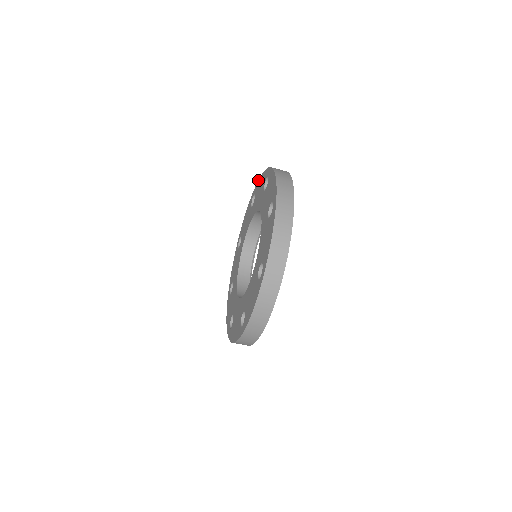
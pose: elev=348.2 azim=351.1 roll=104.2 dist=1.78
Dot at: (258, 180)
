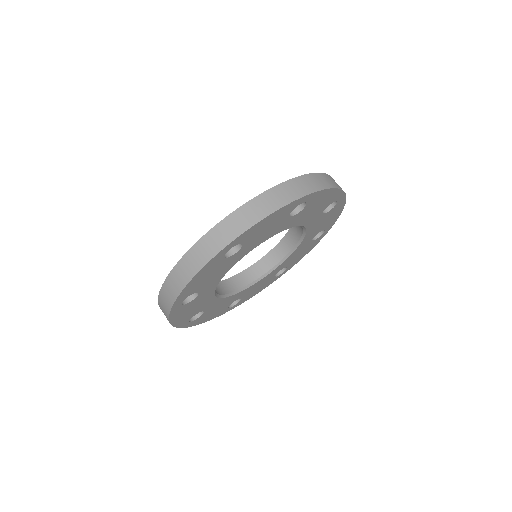
Dot at: occluded
